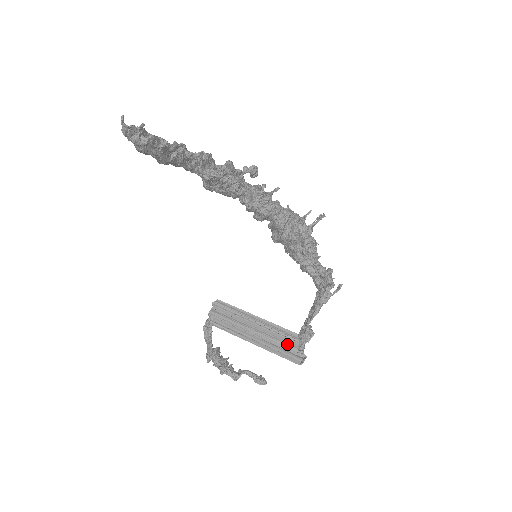
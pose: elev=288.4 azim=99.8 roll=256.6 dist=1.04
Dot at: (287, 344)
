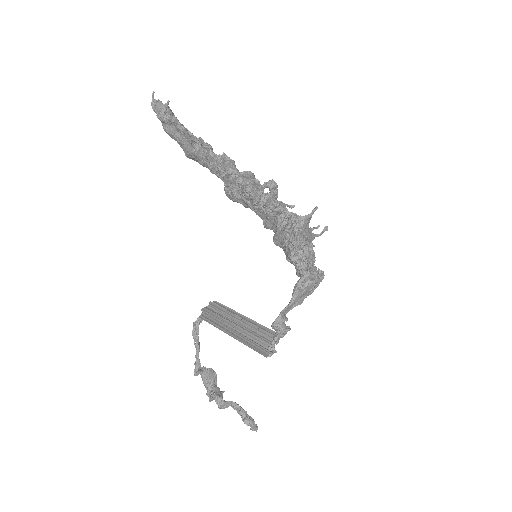
Dot at: (262, 339)
